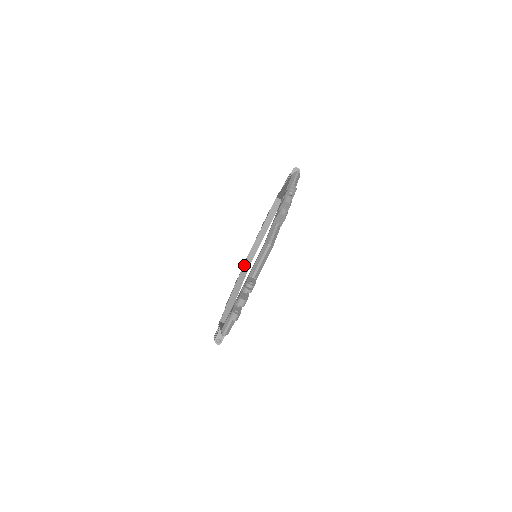
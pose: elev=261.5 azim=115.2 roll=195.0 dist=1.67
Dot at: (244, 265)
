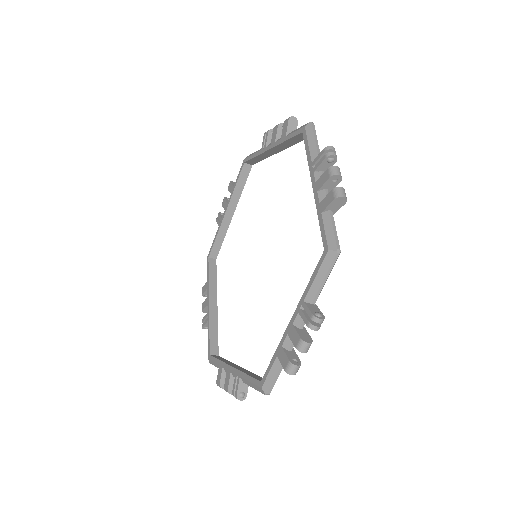
Dot at: (242, 170)
